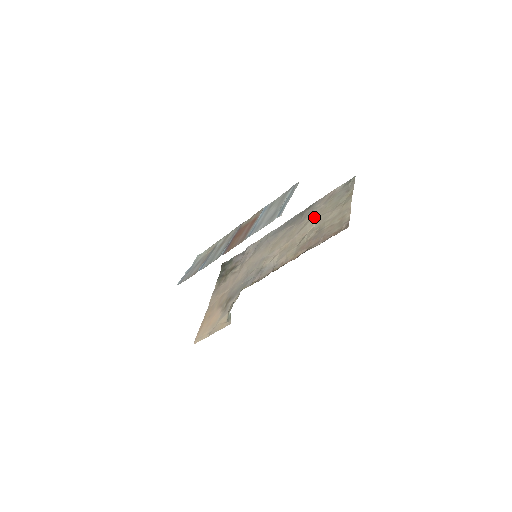
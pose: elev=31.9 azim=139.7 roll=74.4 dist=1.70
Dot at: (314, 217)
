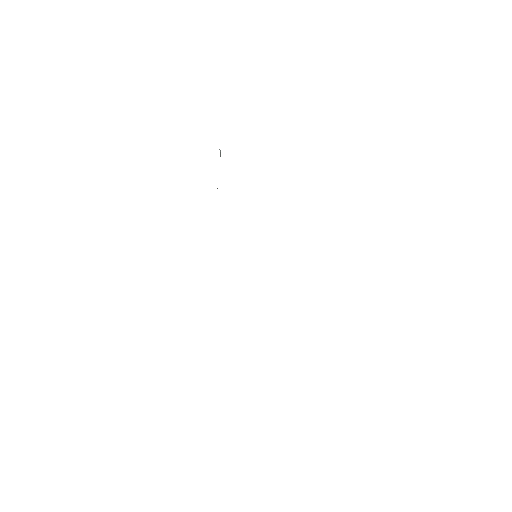
Dot at: occluded
